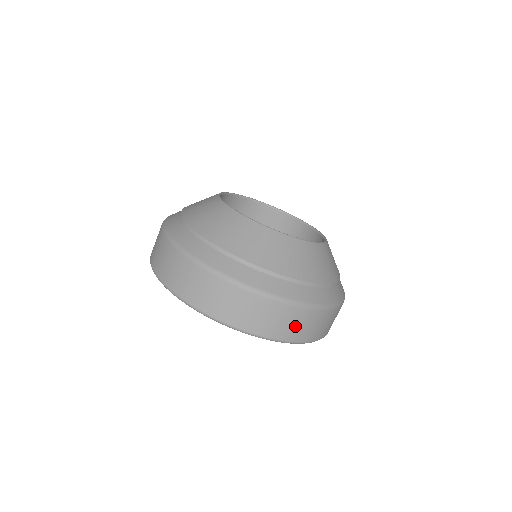
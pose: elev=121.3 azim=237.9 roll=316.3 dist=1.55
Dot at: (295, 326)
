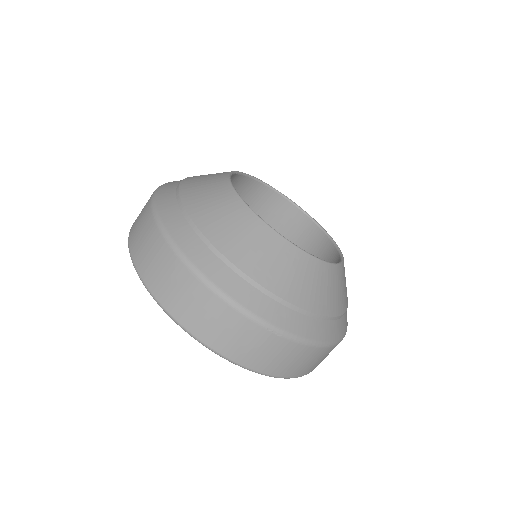
Dot at: (259, 352)
